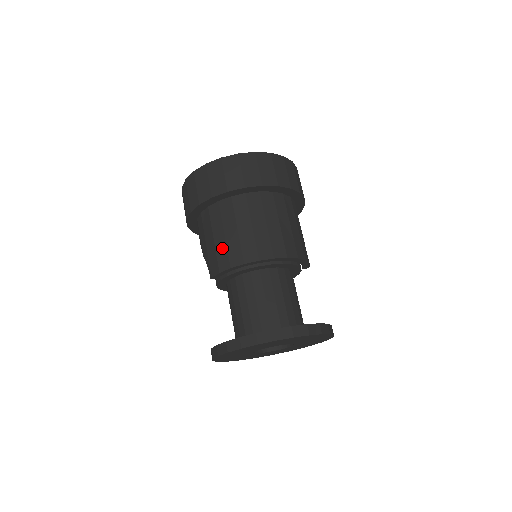
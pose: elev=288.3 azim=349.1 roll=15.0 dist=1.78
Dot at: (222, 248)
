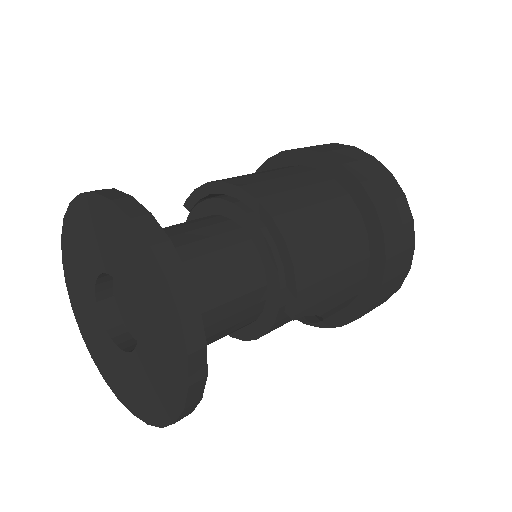
Dot at: occluded
